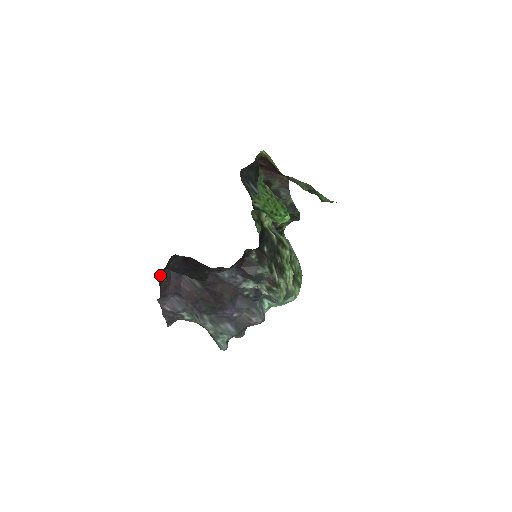
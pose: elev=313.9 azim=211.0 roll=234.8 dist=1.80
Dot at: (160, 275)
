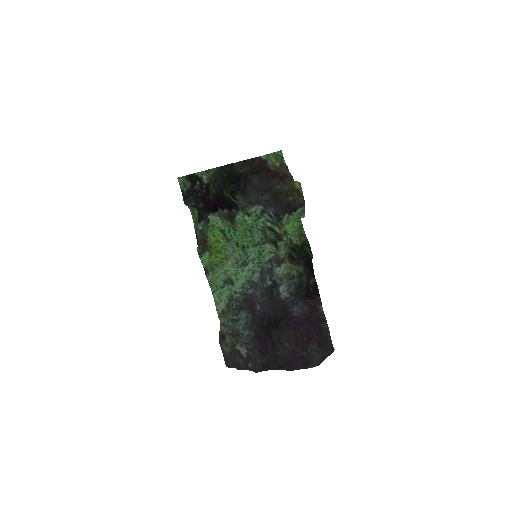
Dot at: (296, 368)
